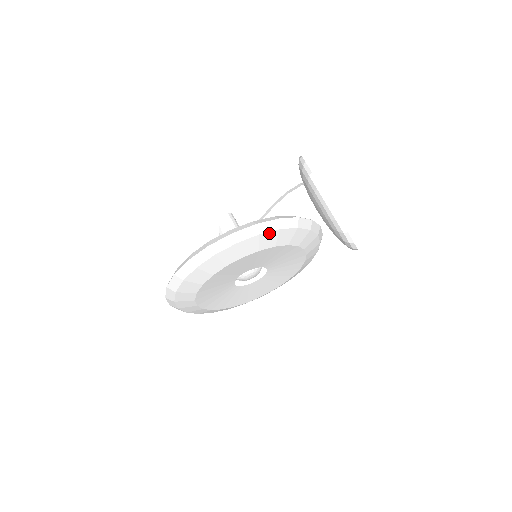
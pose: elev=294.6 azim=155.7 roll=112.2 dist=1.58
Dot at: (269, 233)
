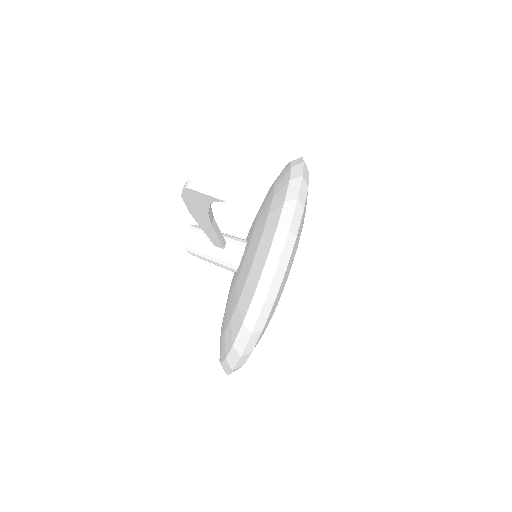
Dot at: (258, 340)
